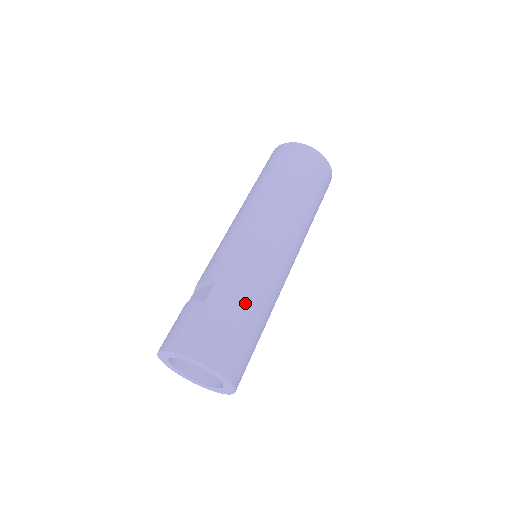
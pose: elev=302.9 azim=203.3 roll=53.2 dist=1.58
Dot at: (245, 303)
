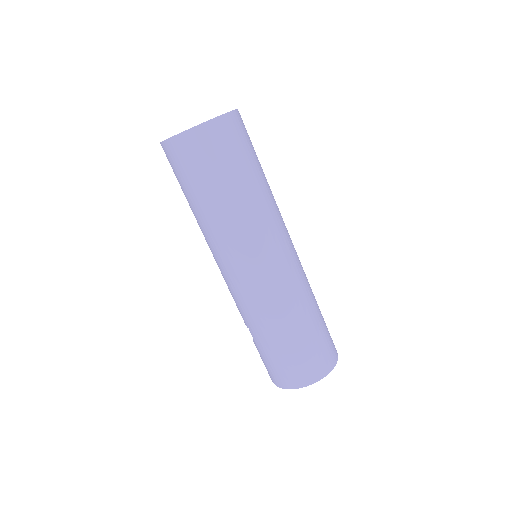
Dot at: (275, 334)
